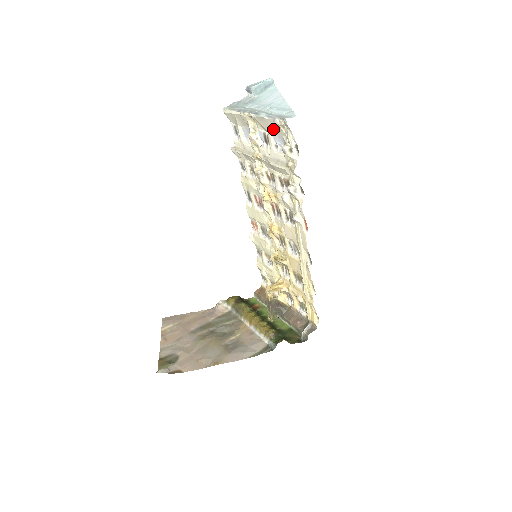
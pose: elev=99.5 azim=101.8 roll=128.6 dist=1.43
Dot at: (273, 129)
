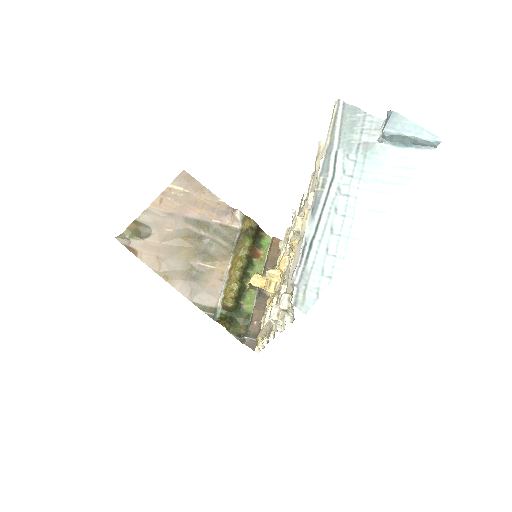
Dot at: occluded
